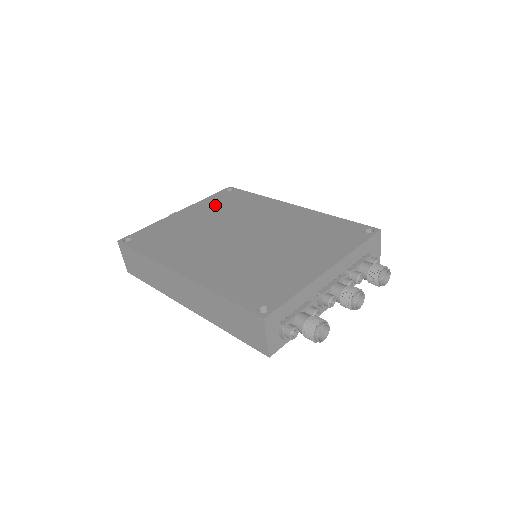
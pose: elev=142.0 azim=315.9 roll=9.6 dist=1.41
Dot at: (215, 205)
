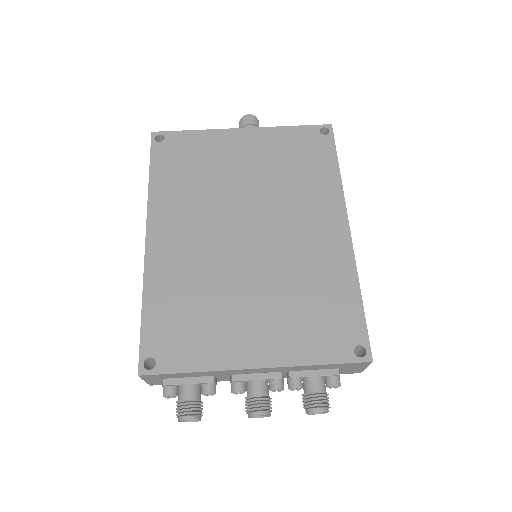
Dot at: (281, 150)
